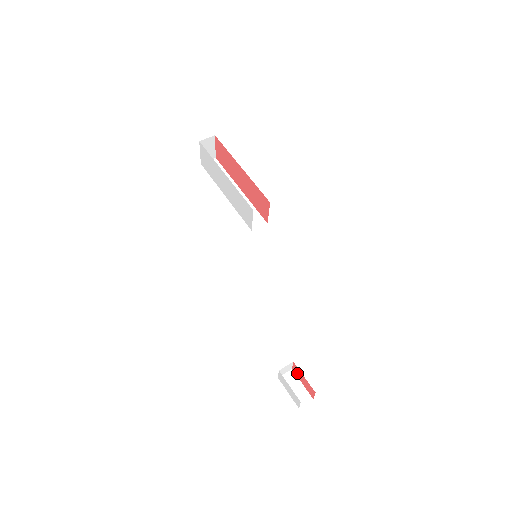
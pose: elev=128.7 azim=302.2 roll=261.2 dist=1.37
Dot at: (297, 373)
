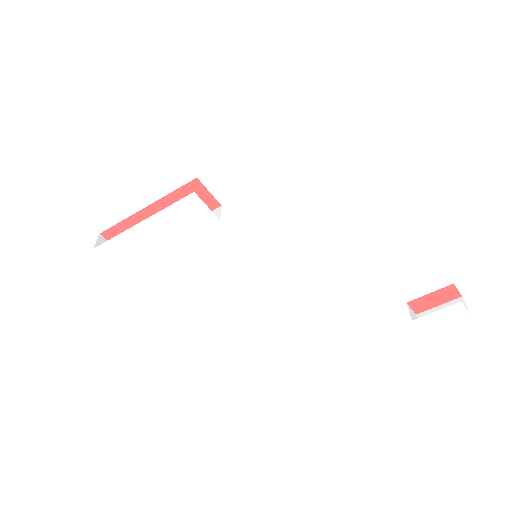
Dot at: (423, 306)
